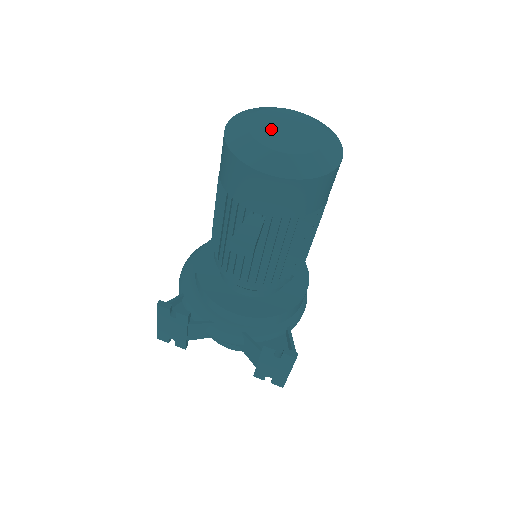
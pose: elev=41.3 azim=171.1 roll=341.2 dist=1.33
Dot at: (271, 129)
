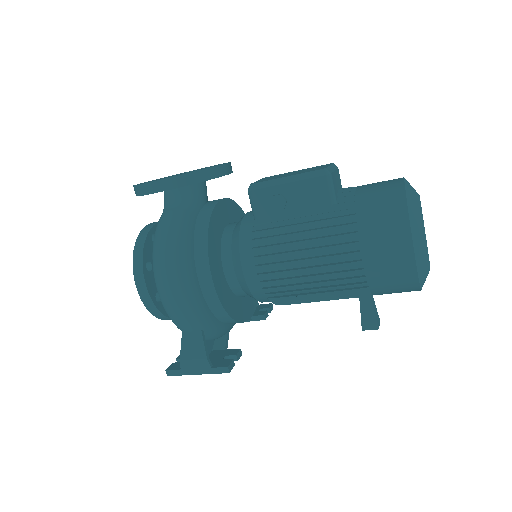
Dot at: occluded
